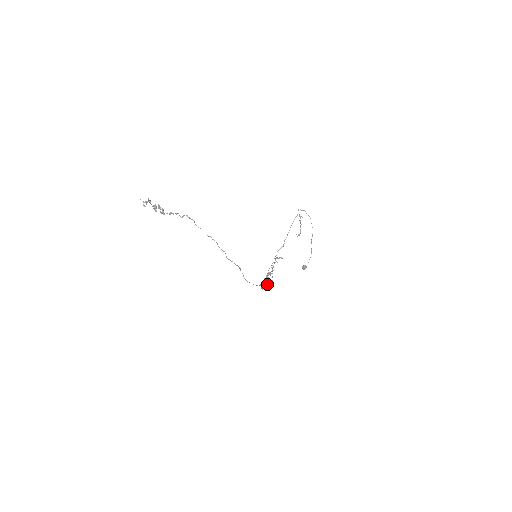
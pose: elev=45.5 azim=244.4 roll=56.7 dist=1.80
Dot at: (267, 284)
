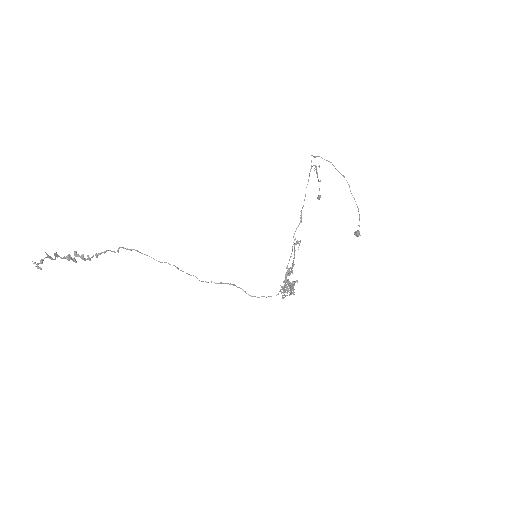
Dot at: (289, 288)
